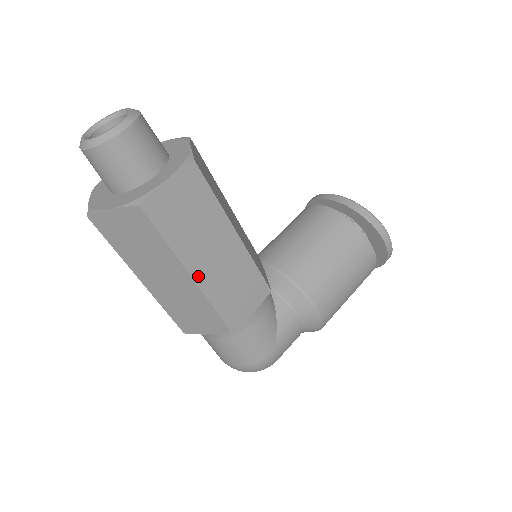
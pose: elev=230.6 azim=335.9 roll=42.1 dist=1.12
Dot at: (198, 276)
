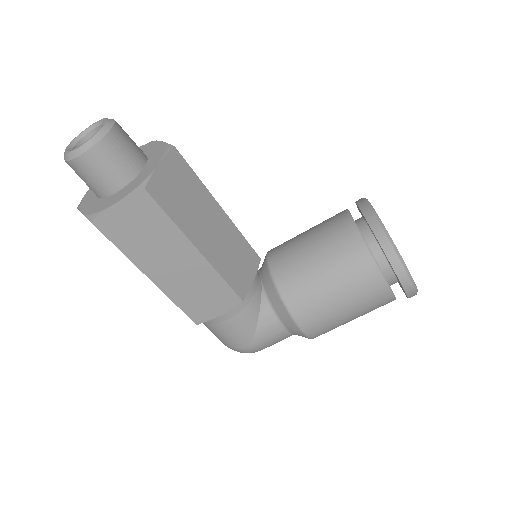
Dot at: (157, 280)
